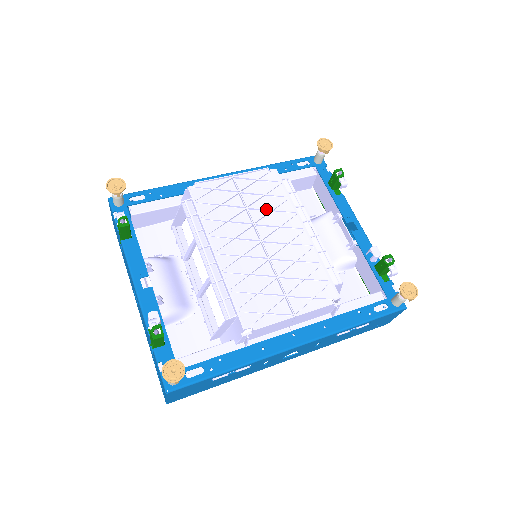
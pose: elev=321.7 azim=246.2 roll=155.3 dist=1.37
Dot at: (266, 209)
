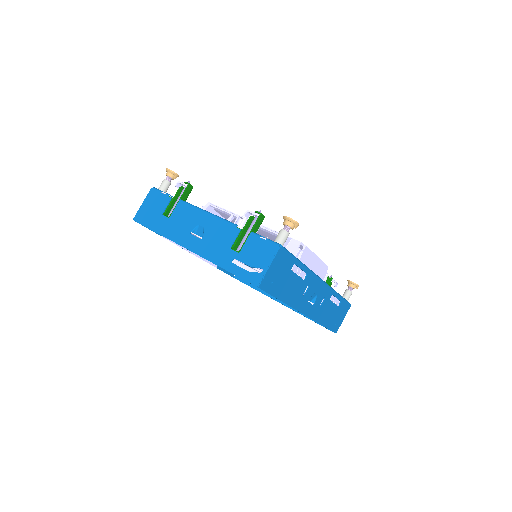
Dot at: occluded
